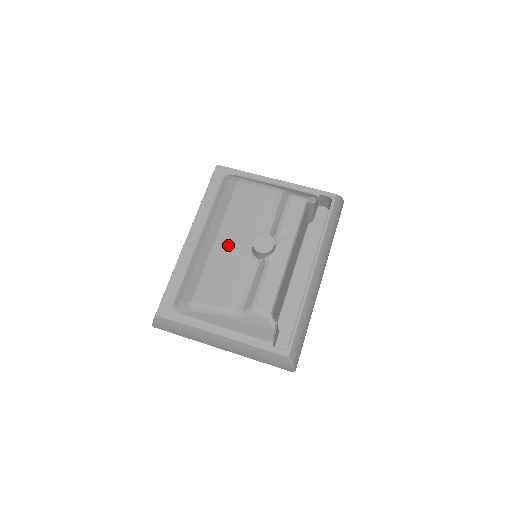
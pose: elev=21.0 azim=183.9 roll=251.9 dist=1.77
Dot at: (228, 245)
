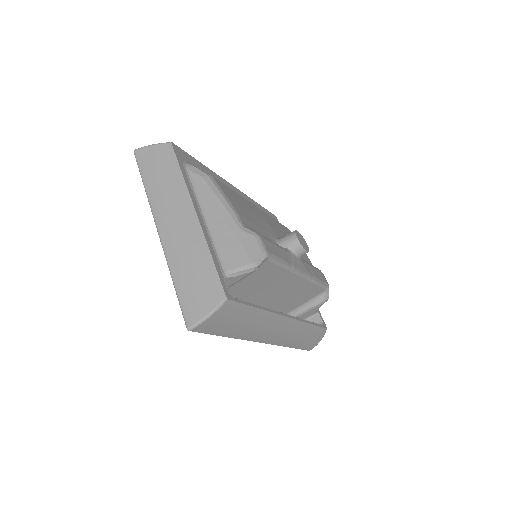
Dot at: (263, 217)
